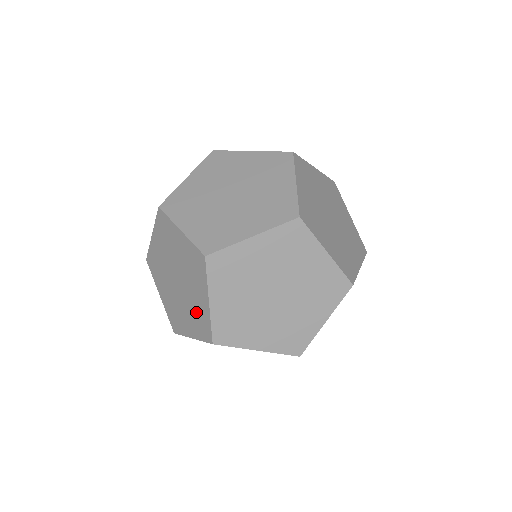
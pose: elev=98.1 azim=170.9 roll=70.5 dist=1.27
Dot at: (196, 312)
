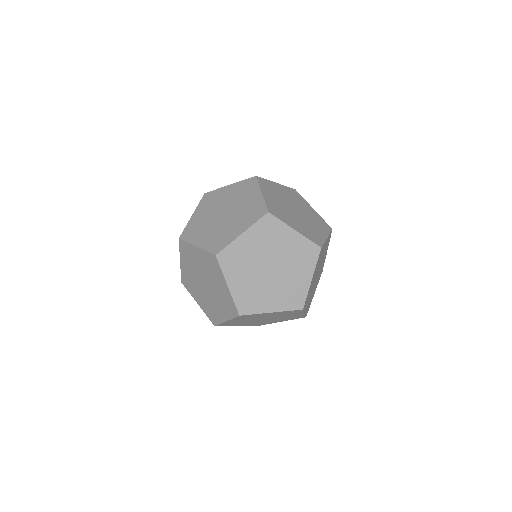
Dot at: occluded
